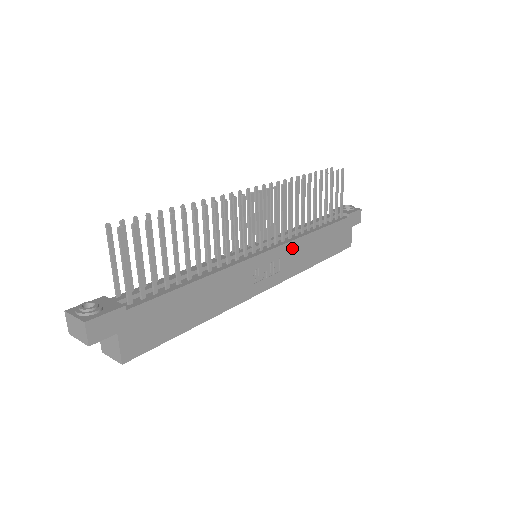
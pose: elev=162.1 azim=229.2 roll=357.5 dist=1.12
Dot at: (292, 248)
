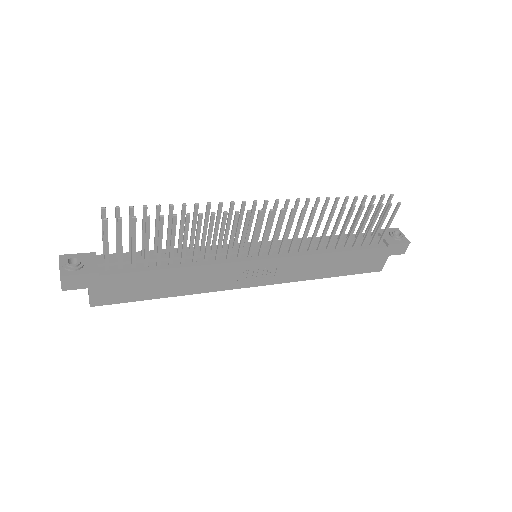
Dot at: (296, 261)
